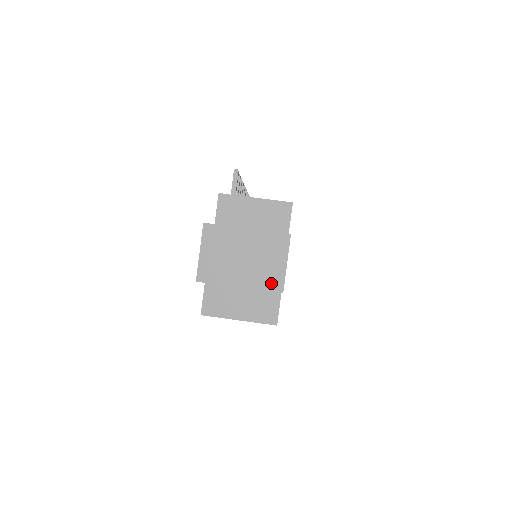
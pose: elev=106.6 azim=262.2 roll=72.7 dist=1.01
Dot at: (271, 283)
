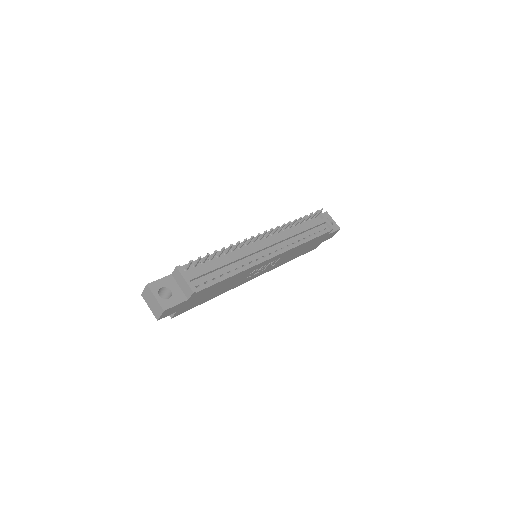
Dot at: (156, 315)
